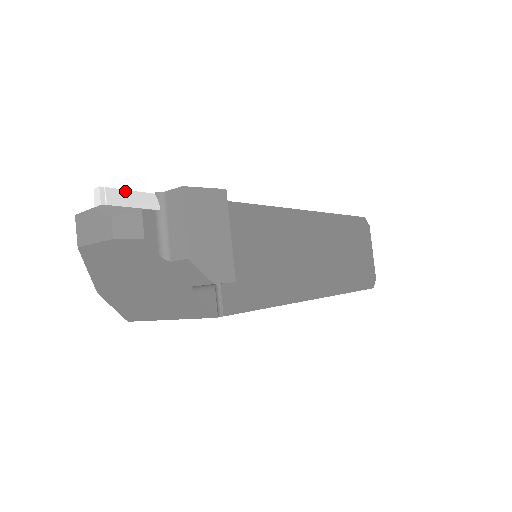
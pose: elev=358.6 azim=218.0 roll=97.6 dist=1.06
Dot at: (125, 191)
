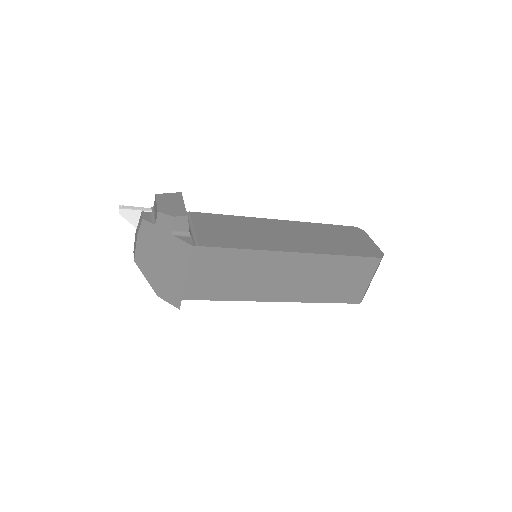
Dot at: (133, 207)
